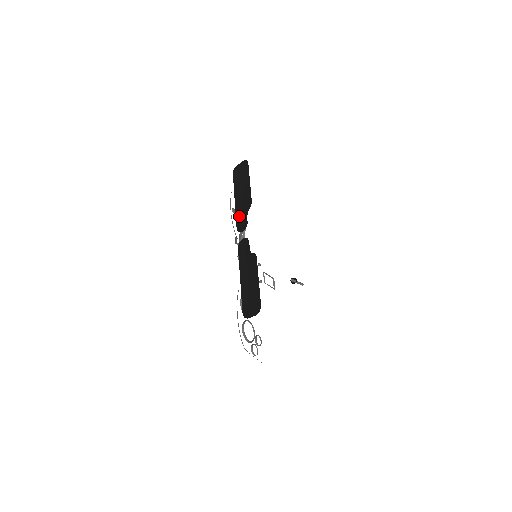
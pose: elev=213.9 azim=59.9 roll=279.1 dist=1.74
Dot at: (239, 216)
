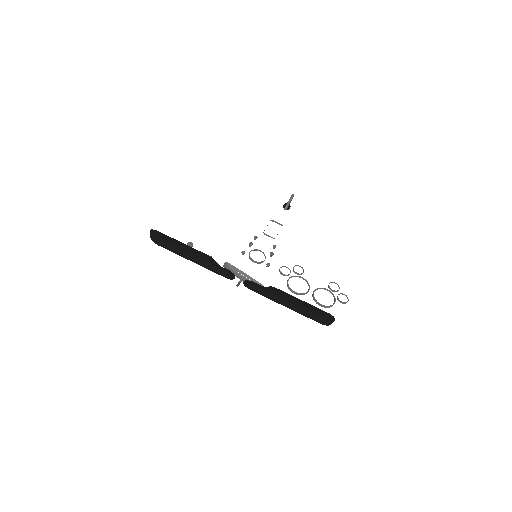
Dot at: (214, 269)
